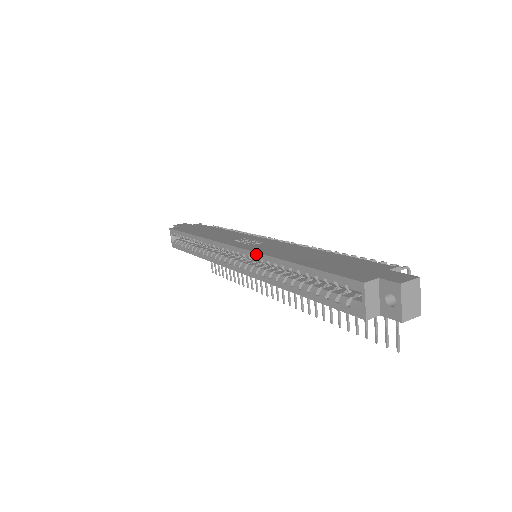
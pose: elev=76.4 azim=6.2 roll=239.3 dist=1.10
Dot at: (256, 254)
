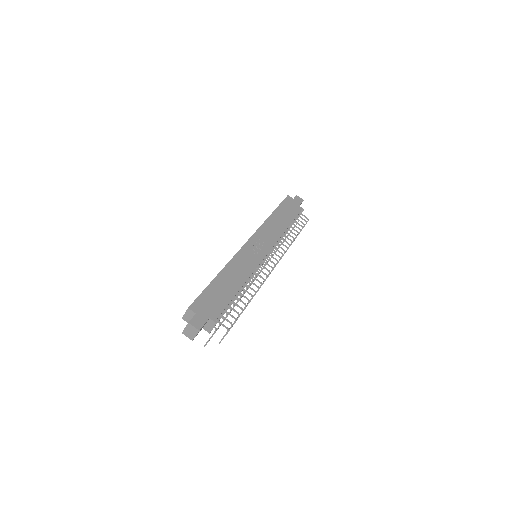
Dot at: (234, 255)
